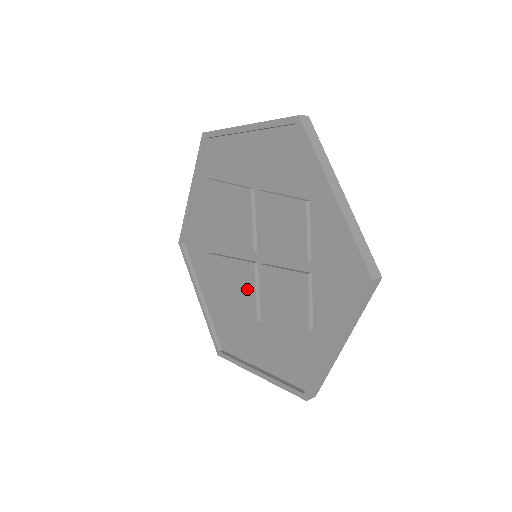
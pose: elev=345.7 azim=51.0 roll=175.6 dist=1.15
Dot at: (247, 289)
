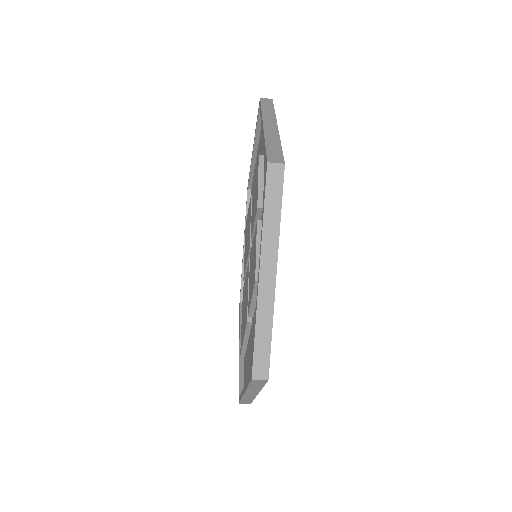
Dot at: occluded
